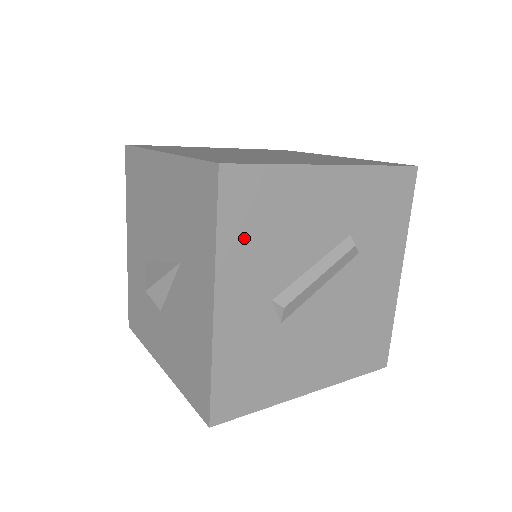
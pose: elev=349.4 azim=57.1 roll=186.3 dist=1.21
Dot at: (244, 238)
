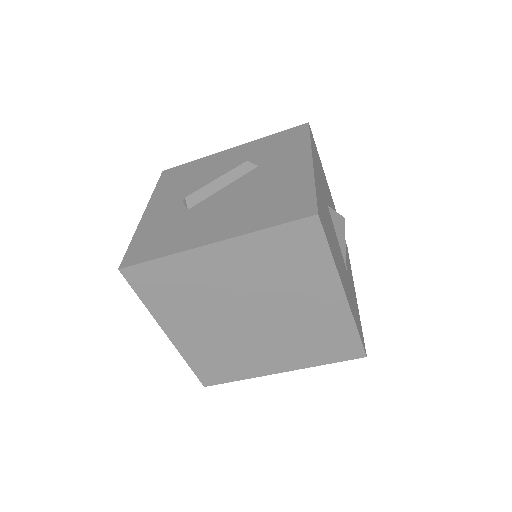
Dot at: (170, 186)
